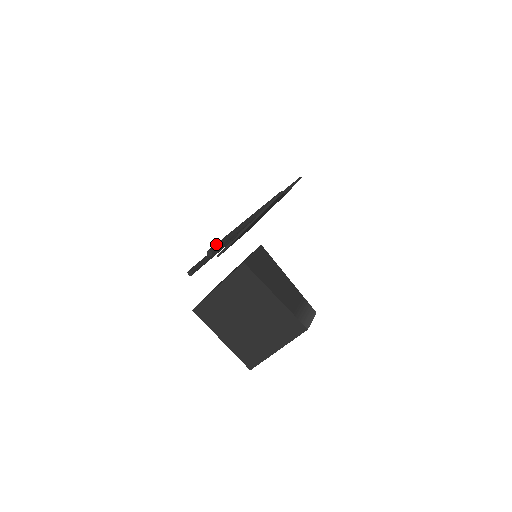
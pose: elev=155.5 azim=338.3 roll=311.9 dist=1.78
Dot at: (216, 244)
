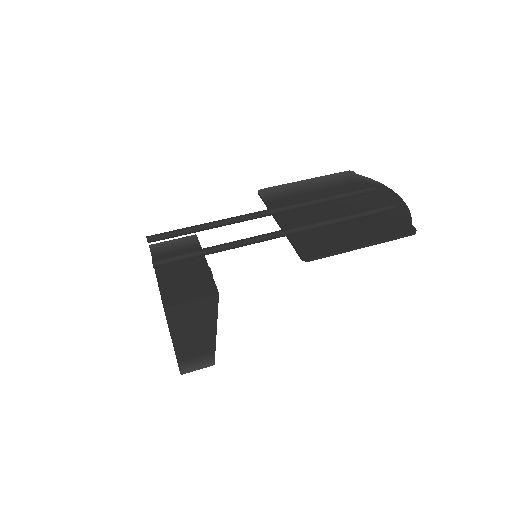
Dot at: (172, 259)
